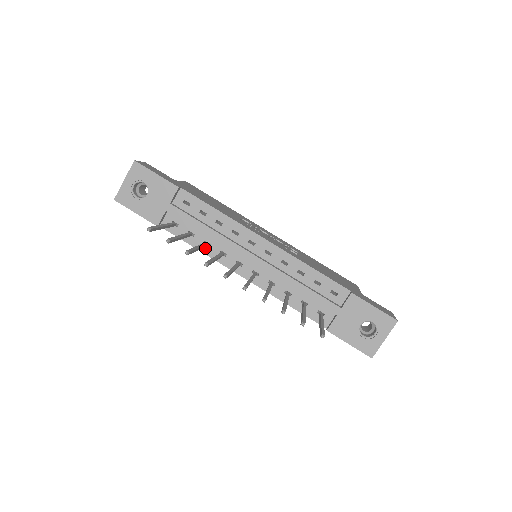
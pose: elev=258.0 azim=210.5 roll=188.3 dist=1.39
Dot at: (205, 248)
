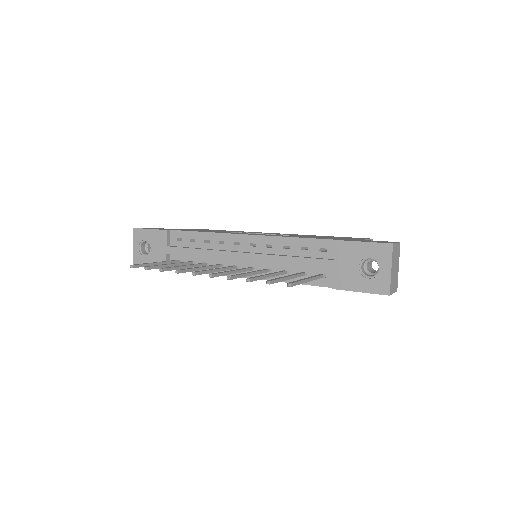
Dot at: (206, 269)
